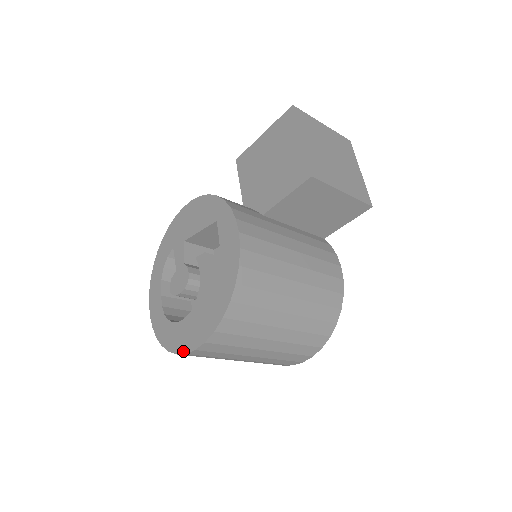
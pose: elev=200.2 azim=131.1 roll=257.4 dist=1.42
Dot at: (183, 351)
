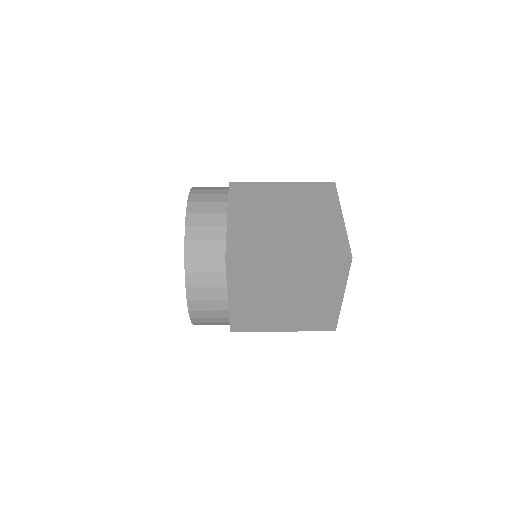
Dot at: occluded
